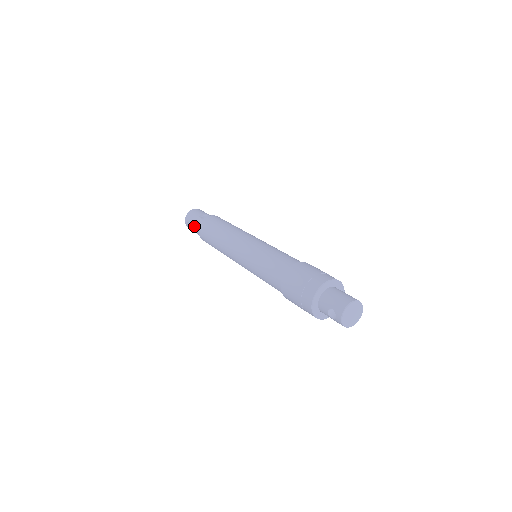
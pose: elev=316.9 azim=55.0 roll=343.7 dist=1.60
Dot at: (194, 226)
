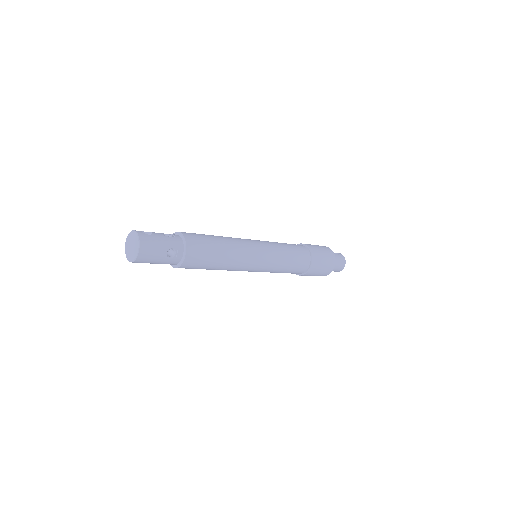
Dot at: occluded
